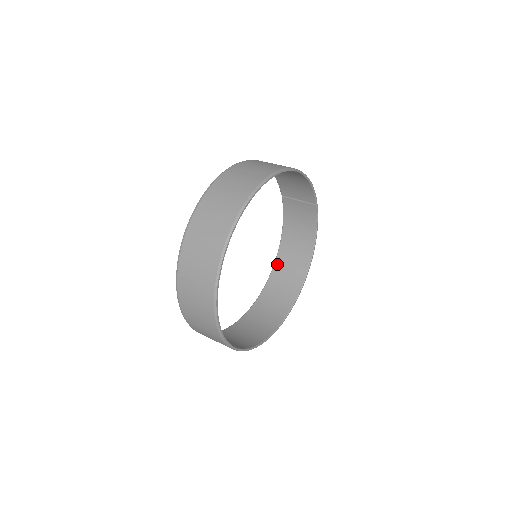
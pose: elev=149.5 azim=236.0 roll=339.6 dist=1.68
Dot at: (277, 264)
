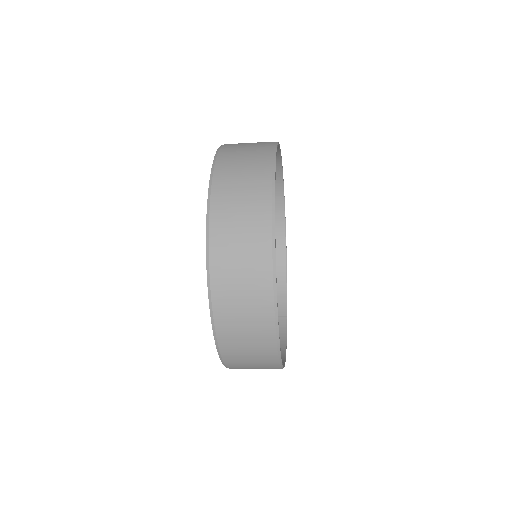
Dot at: occluded
